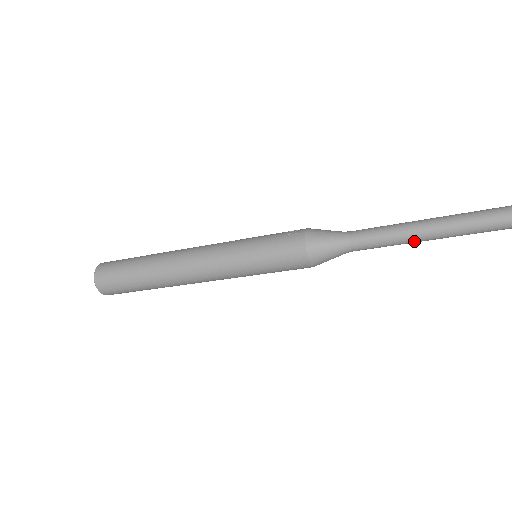
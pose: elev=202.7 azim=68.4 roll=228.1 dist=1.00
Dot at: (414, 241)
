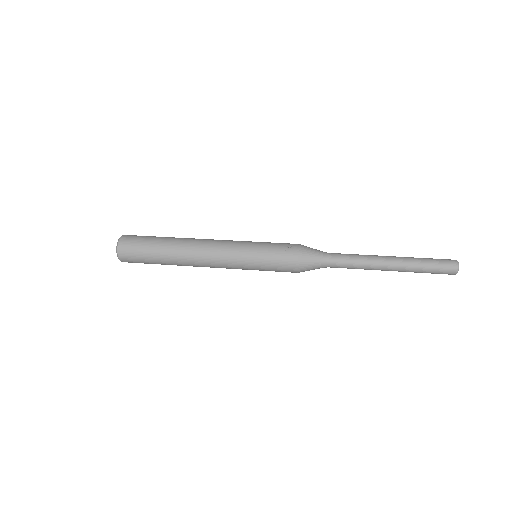
Dot at: occluded
